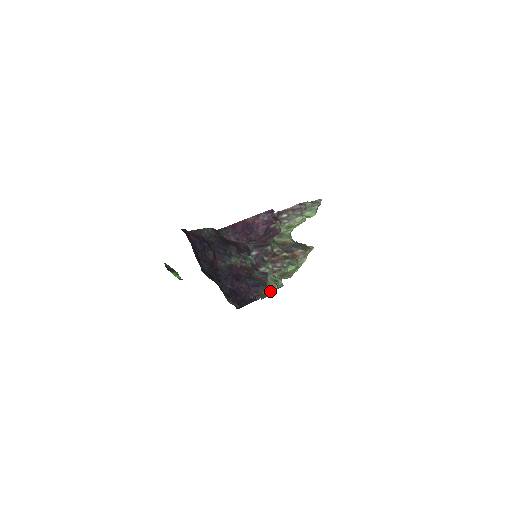
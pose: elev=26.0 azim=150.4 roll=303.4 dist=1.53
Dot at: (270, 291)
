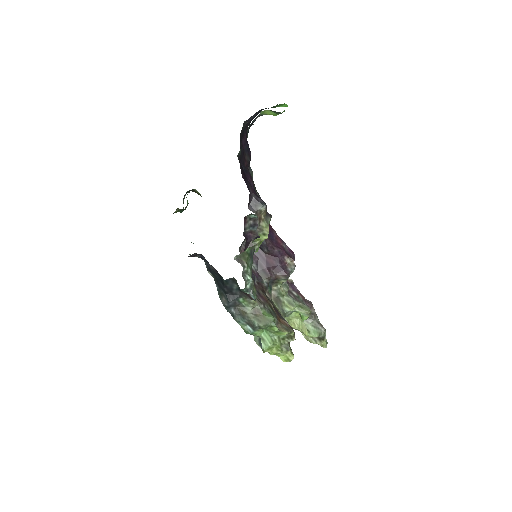
Dot at: (260, 229)
